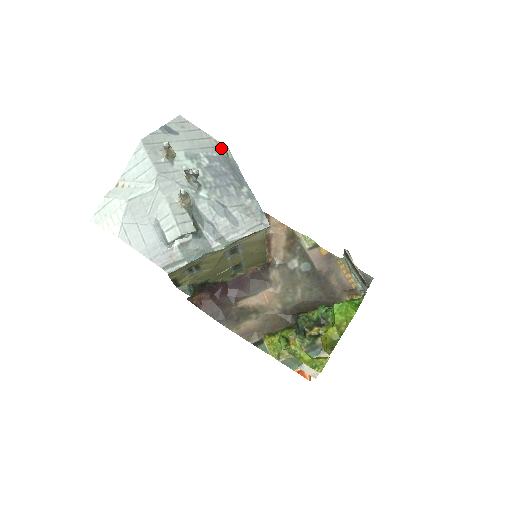
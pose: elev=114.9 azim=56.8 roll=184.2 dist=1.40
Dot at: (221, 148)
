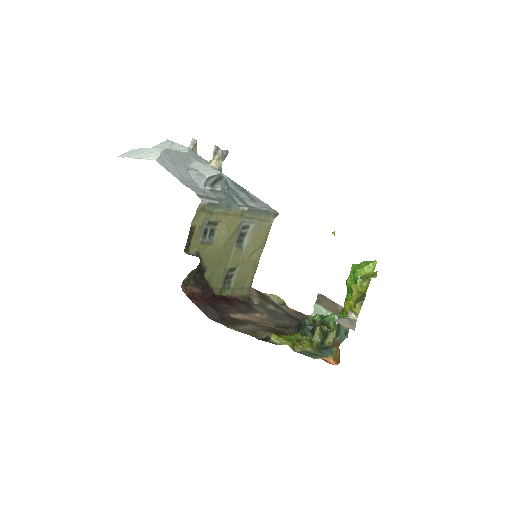
Dot at: occluded
